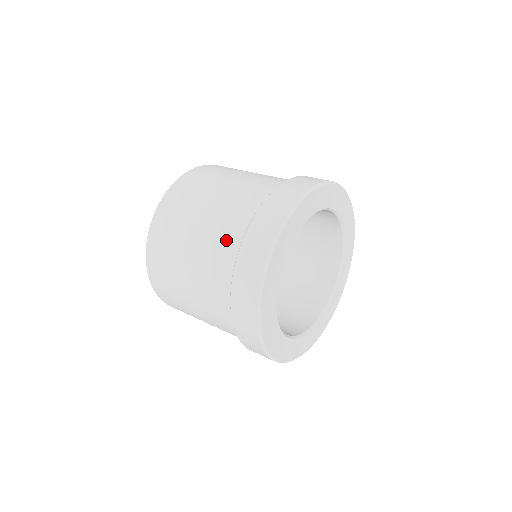
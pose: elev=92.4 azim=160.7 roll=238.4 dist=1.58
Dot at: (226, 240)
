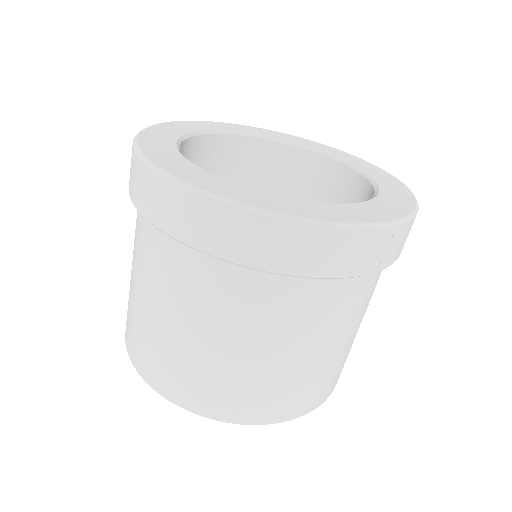
Dot at: (148, 246)
